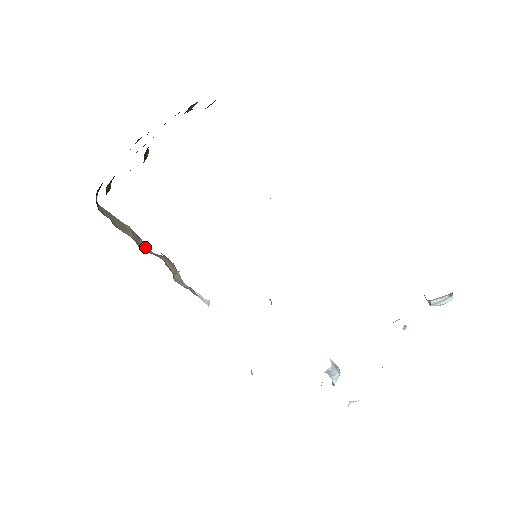
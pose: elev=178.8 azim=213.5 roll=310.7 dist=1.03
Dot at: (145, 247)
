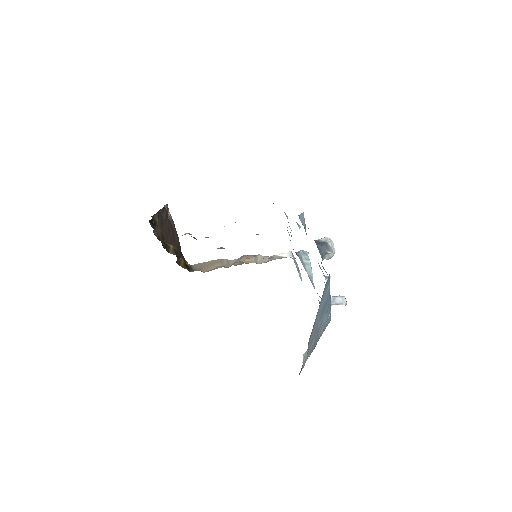
Dot at: (230, 261)
